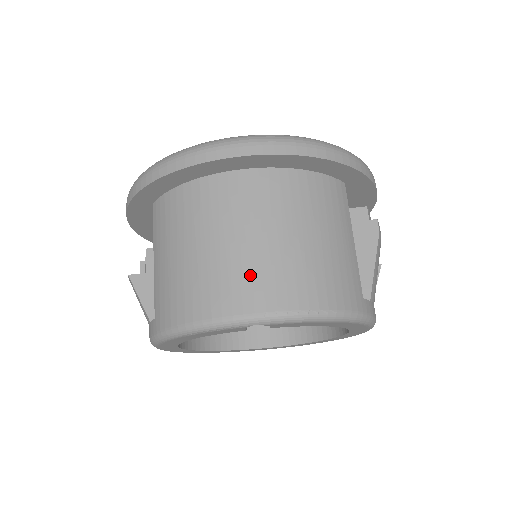
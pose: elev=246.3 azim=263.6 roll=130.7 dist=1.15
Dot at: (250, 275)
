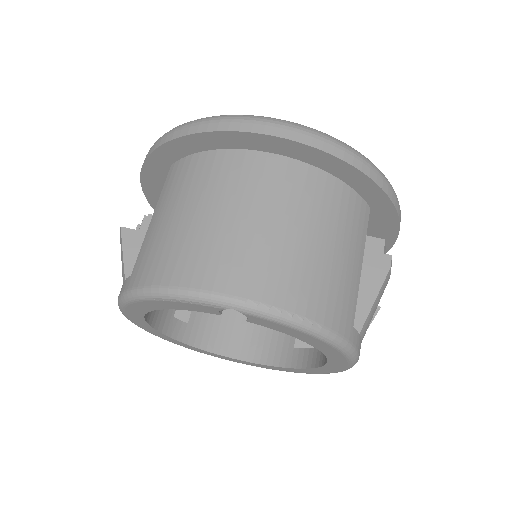
Dot at: (245, 256)
